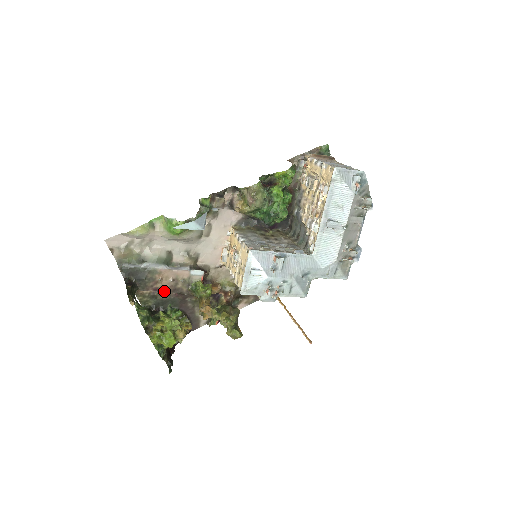
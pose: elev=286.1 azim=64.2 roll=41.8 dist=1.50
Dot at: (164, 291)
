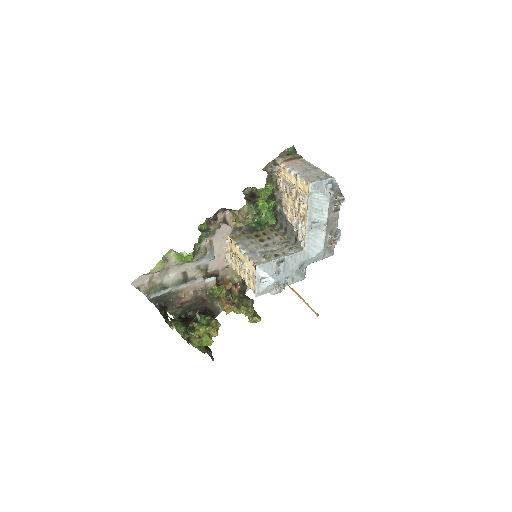
Dot at: (188, 302)
